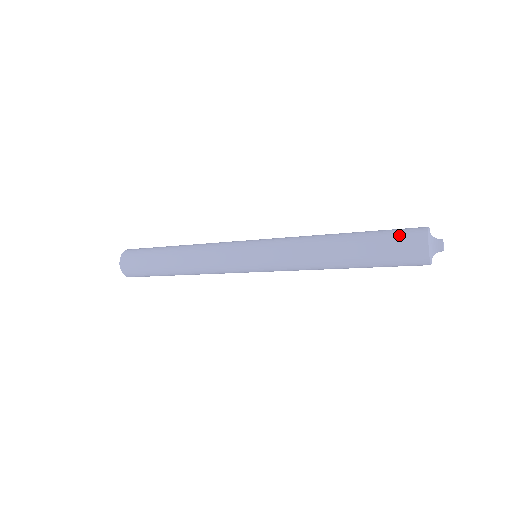
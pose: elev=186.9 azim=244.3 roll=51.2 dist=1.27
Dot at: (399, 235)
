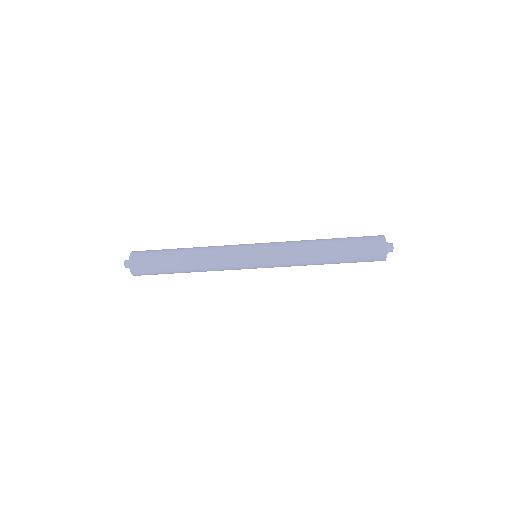
Dot at: occluded
